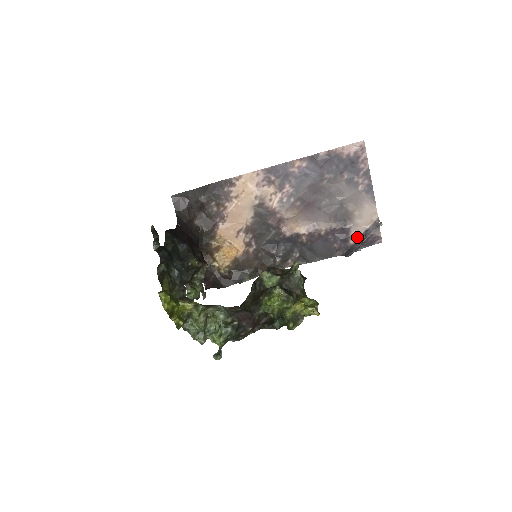
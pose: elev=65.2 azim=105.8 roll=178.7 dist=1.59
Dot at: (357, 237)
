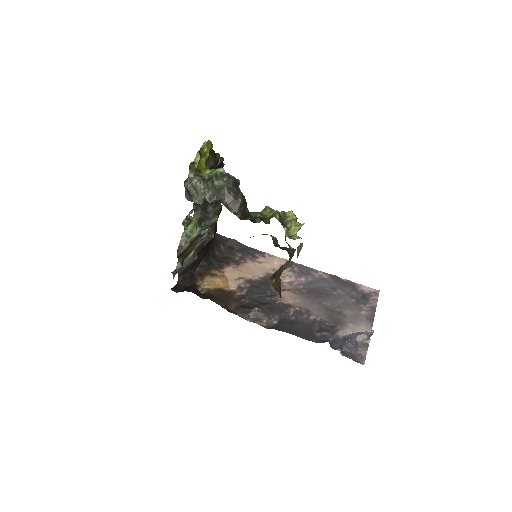
Dot at: occluded
